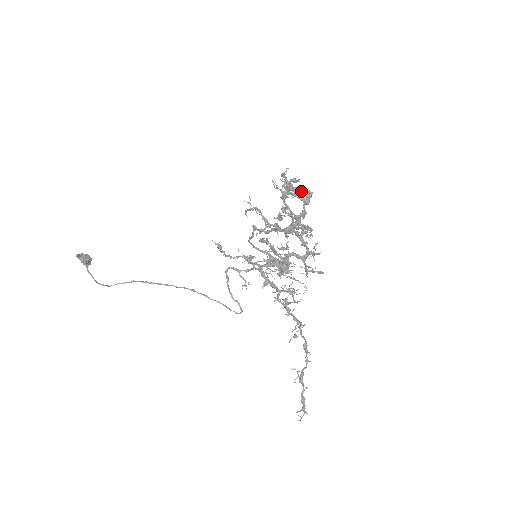
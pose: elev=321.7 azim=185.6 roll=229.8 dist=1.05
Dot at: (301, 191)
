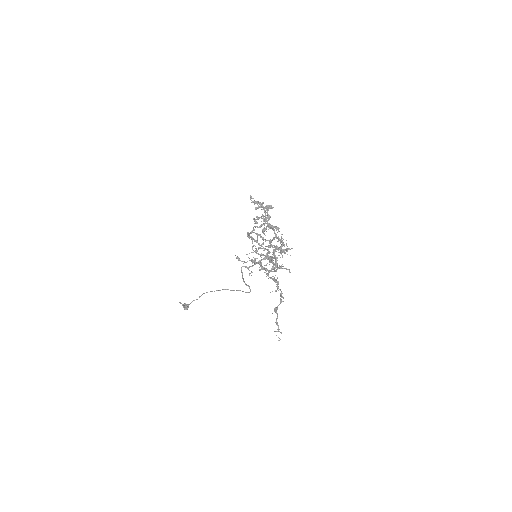
Dot at: (262, 203)
